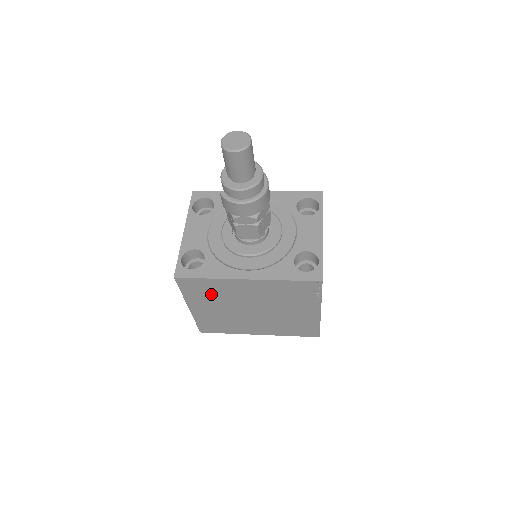
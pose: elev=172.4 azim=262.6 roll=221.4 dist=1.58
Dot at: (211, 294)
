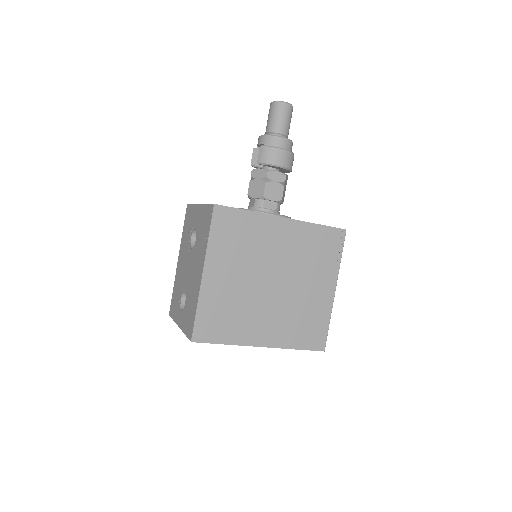
Dot at: (240, 243)
